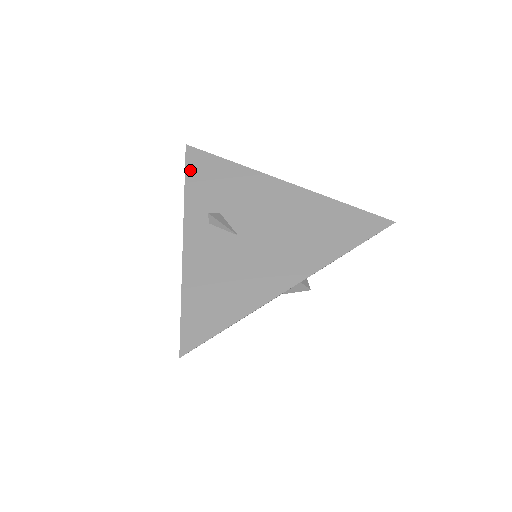
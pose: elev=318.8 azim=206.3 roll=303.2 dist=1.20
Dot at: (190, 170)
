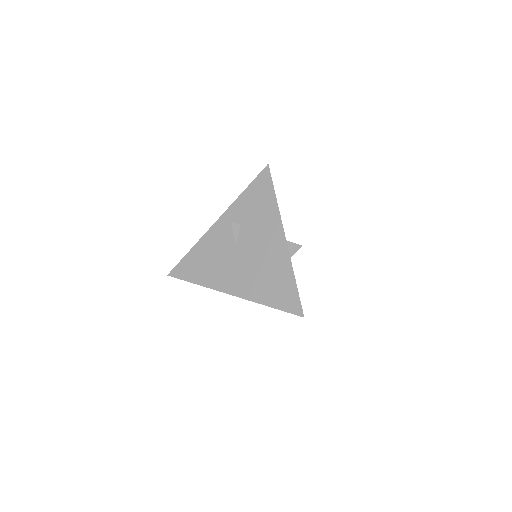
Dot at: (254, 184)
